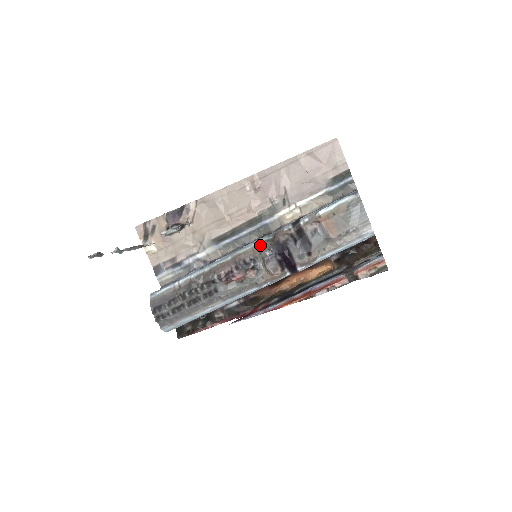
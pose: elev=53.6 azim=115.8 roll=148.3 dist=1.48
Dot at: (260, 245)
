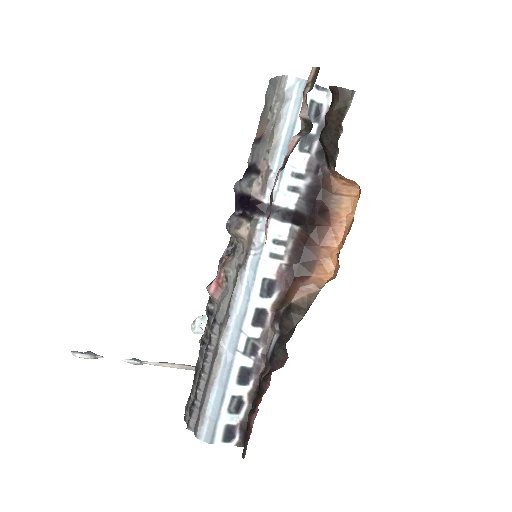
Dot at: occluded
